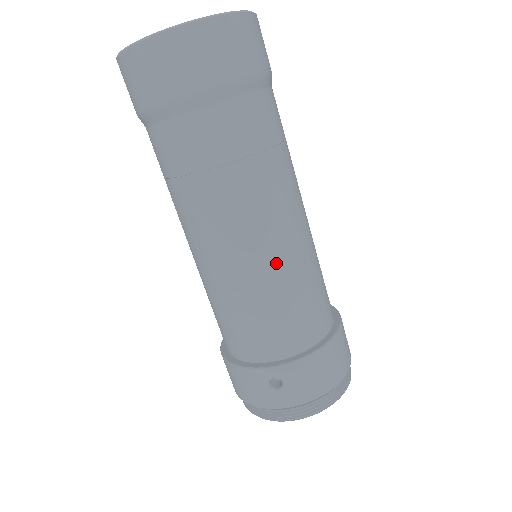
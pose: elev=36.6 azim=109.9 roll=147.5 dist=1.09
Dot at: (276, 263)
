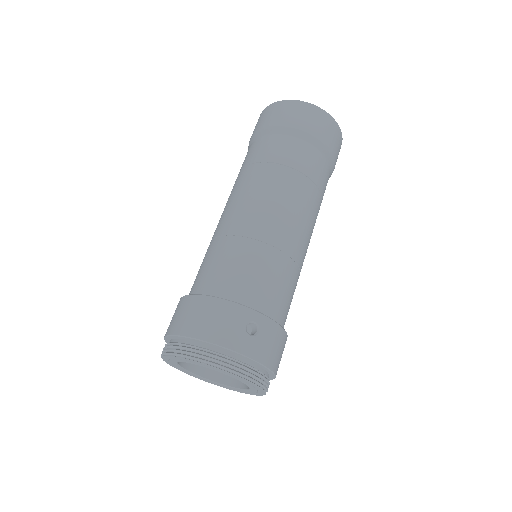
Dot at: (298, 251)
